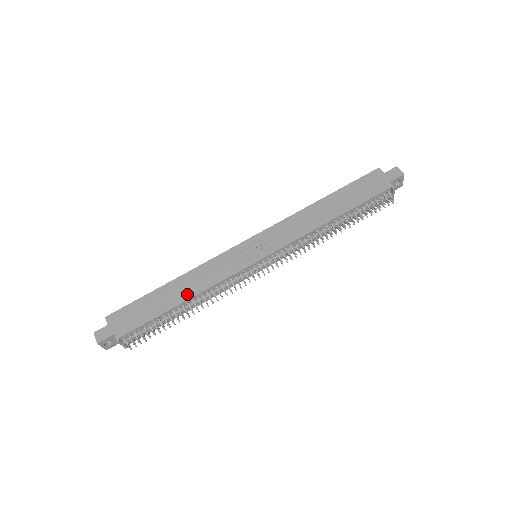
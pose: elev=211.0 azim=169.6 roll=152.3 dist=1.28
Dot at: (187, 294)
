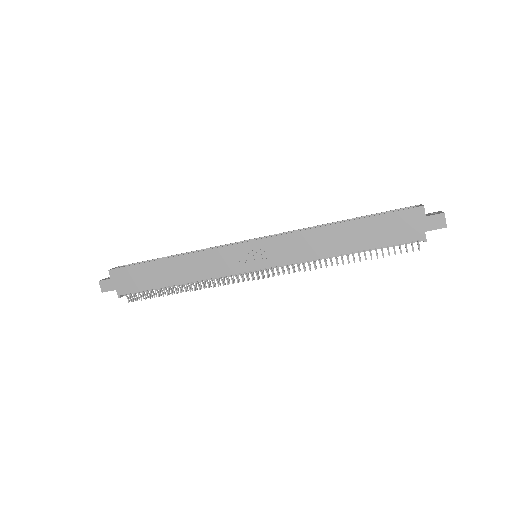
Dot at: (182, 278)
